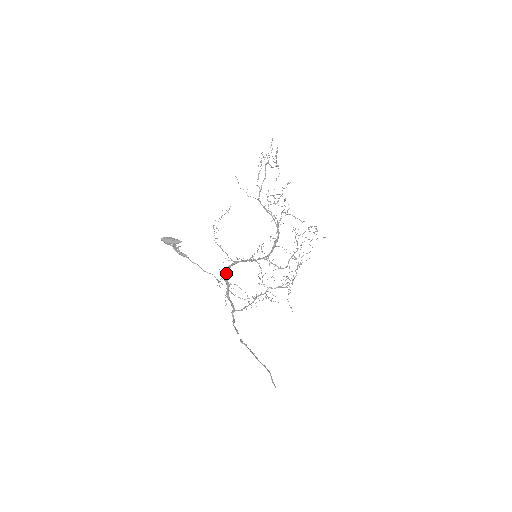
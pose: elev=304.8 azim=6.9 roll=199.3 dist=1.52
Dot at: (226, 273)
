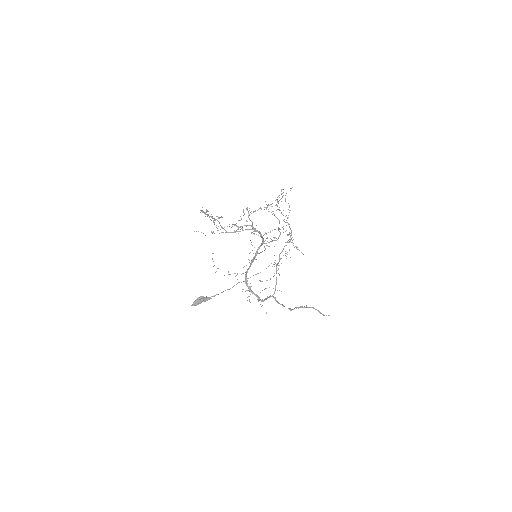
Dot at: (248, 287)
